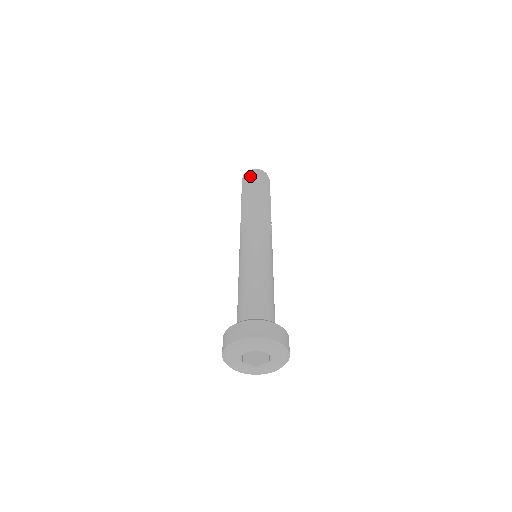
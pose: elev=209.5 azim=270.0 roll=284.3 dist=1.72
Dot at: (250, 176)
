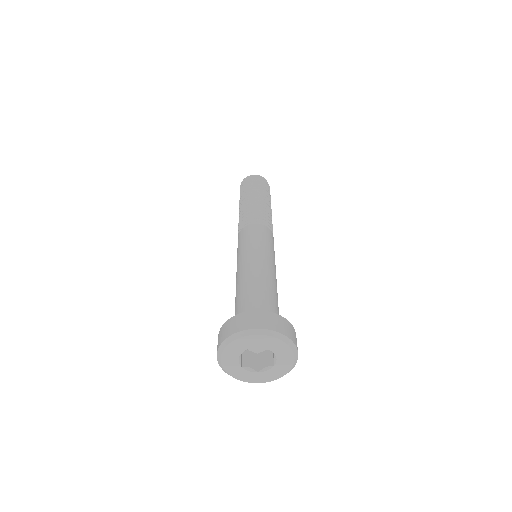
Dot at: (248, 181)
